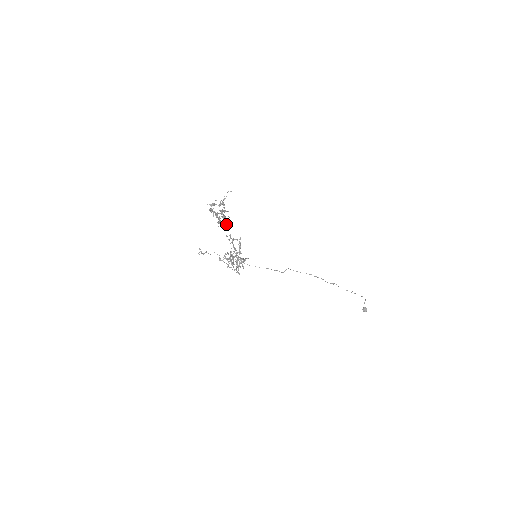
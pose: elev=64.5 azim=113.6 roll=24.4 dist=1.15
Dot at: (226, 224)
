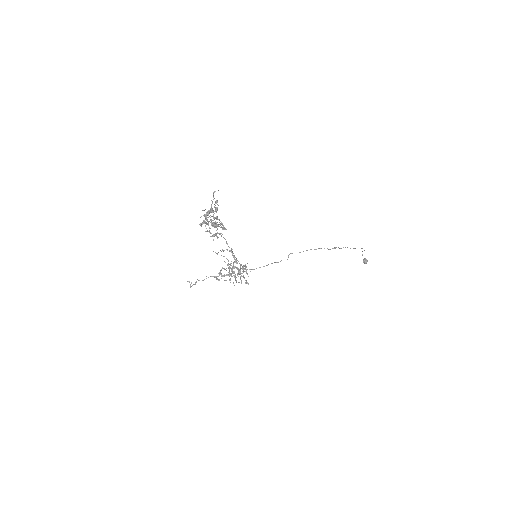
Dot at: (220, 233)
